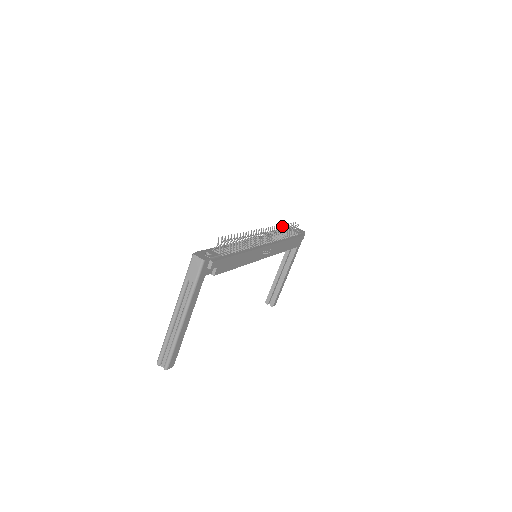
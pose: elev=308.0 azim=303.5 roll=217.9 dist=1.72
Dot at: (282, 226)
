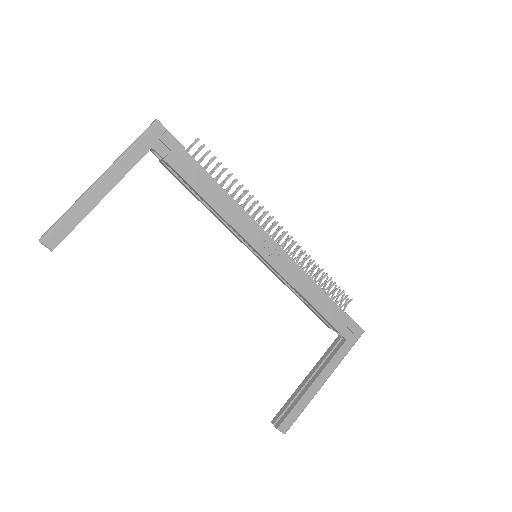
Dot at: (318, 269)
